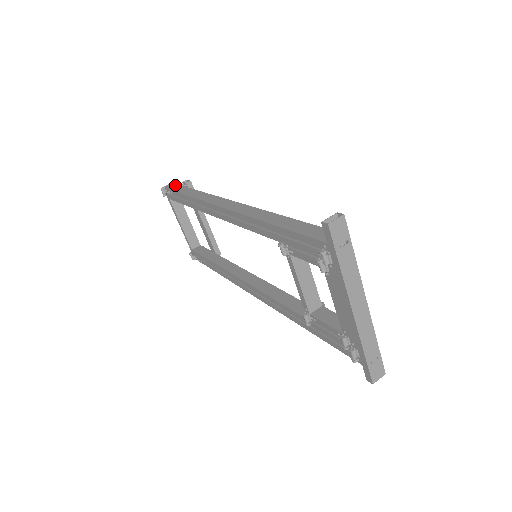
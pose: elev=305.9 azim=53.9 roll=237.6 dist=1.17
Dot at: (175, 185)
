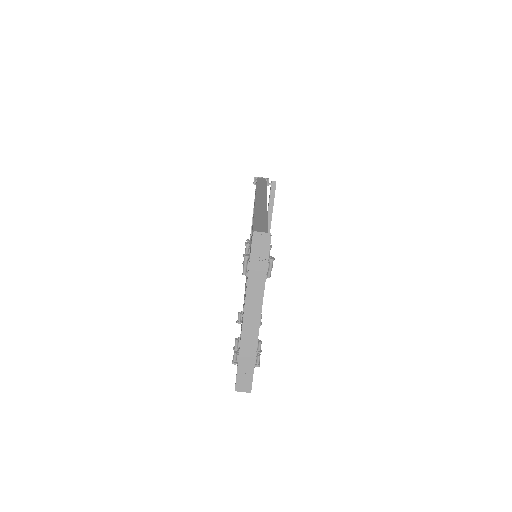
Dot at: (264, 180)
